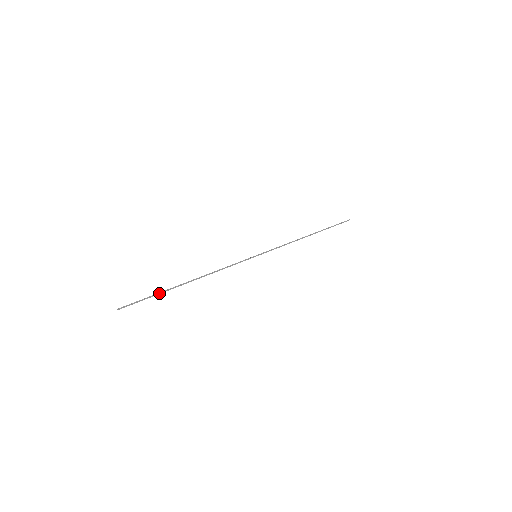
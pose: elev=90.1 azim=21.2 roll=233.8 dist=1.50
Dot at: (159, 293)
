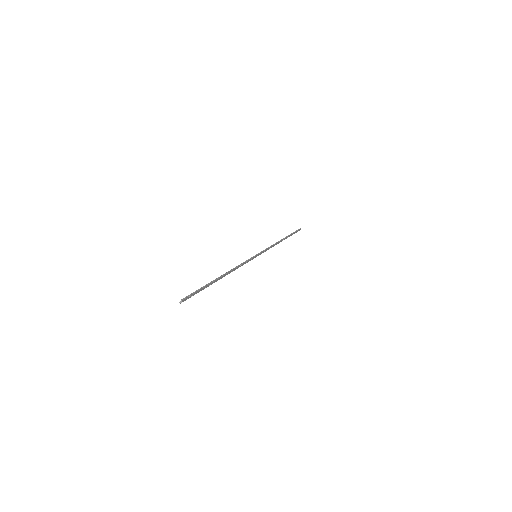
Dot at: (205, 286)
